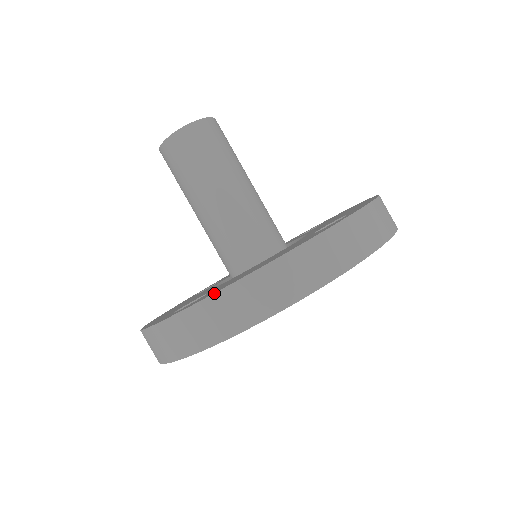
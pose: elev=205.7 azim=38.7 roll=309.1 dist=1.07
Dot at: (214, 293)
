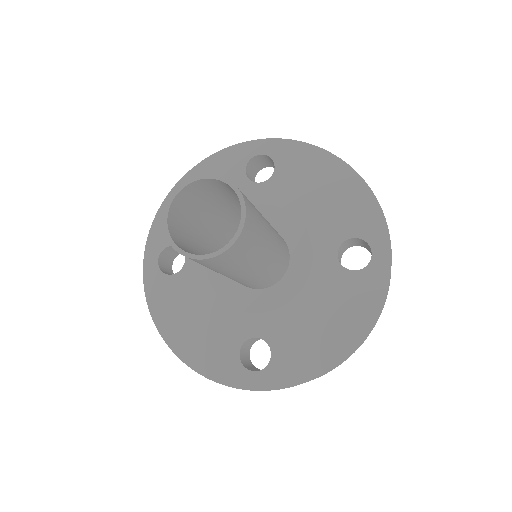
Dot at: occluded
